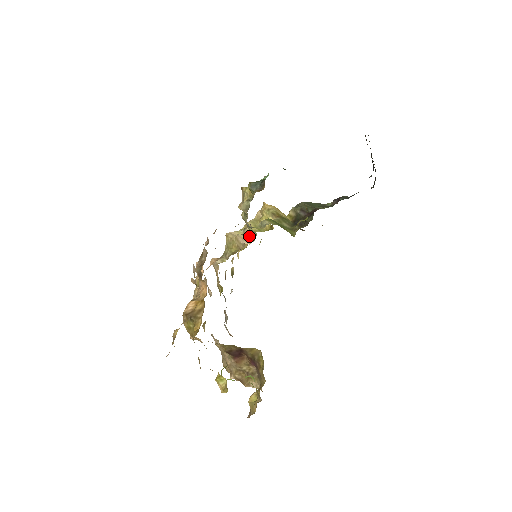
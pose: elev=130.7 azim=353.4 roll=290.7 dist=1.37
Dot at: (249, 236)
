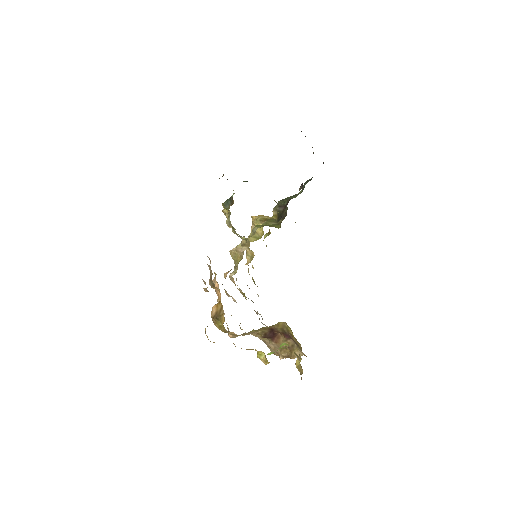
Dot at: (245, 244)
